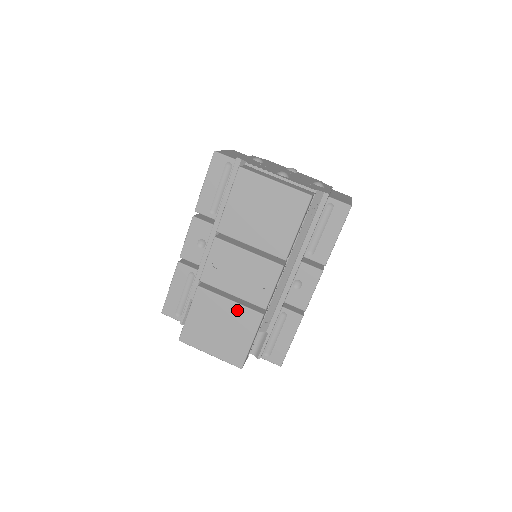
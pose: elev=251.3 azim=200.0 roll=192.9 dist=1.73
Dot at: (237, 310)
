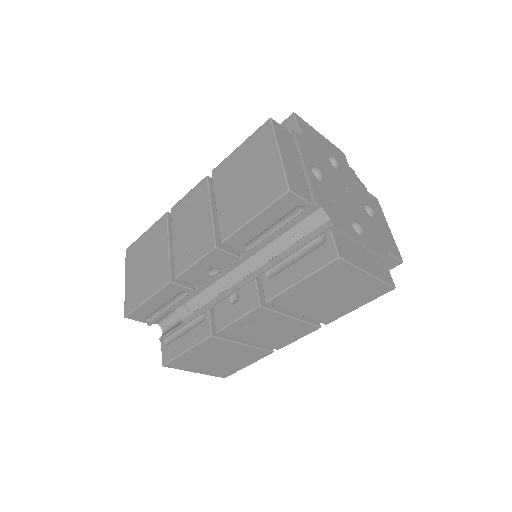
Dot at: (247, 350)
